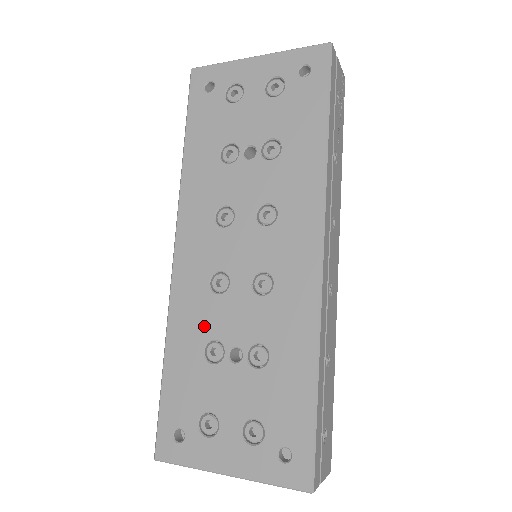
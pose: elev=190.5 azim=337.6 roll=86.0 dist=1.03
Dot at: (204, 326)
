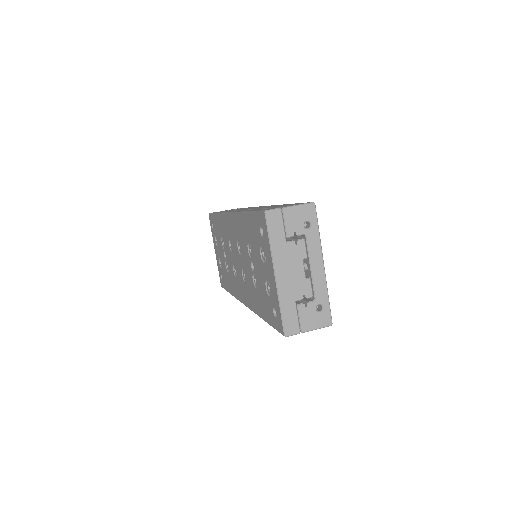
Dot at: (224, 237)
